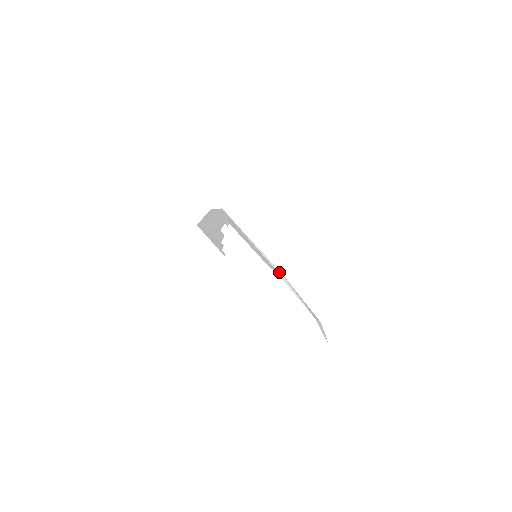
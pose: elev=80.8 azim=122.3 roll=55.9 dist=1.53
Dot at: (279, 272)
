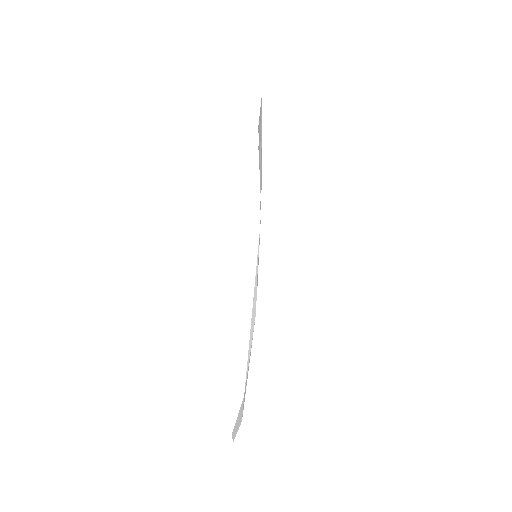
Dot at: (254, 317)
